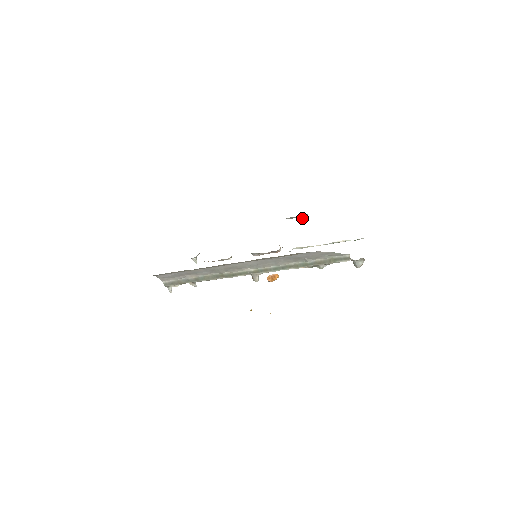
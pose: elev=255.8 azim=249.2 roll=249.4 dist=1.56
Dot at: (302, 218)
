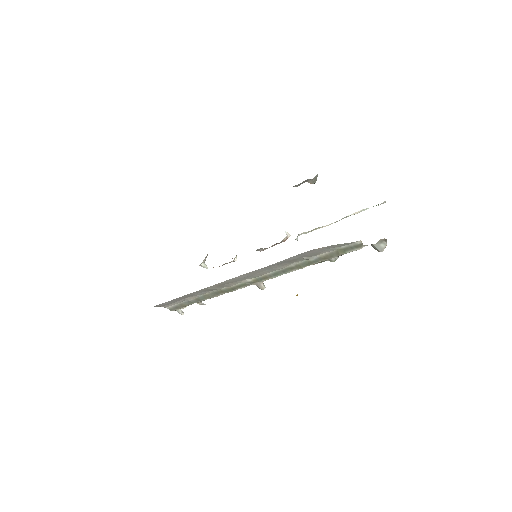
Dot at: (313, 181)
